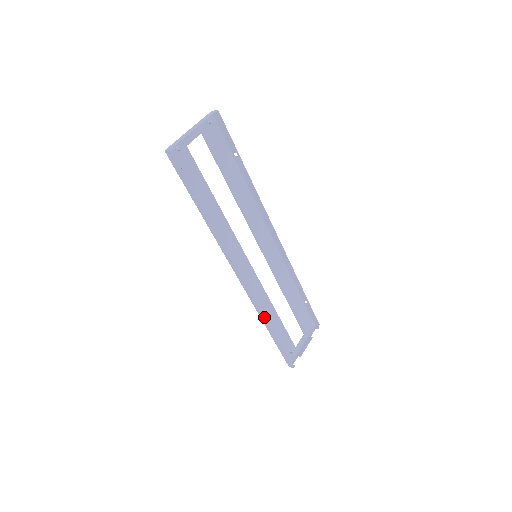
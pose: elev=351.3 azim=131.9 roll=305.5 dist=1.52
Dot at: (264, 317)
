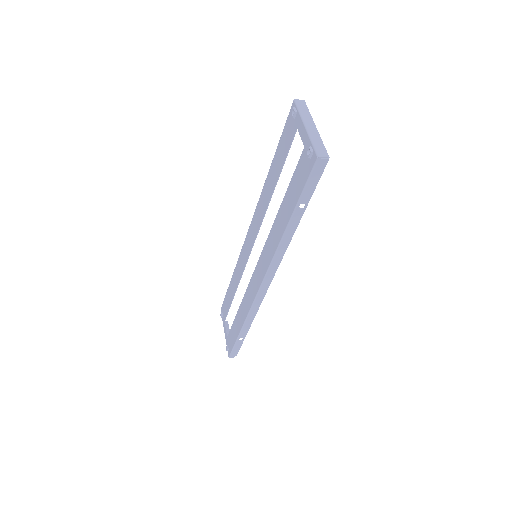
Dot at: (253, 317)
